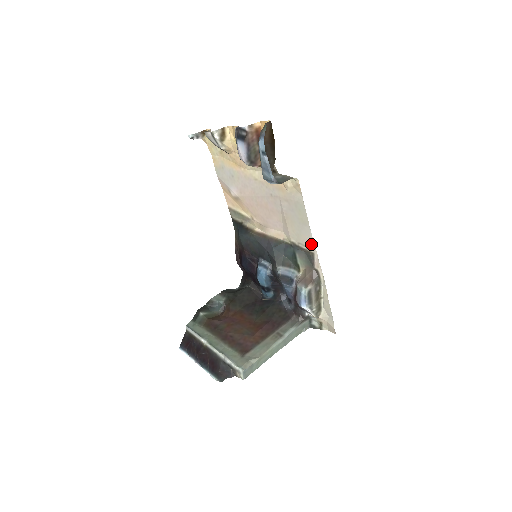
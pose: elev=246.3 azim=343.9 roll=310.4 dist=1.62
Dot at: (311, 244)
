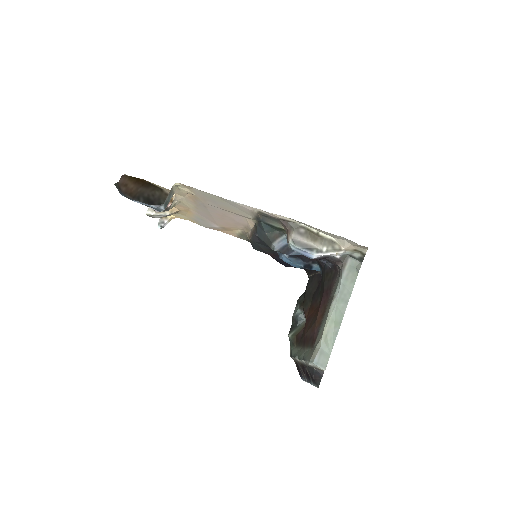
Dot at: (248, 208)
